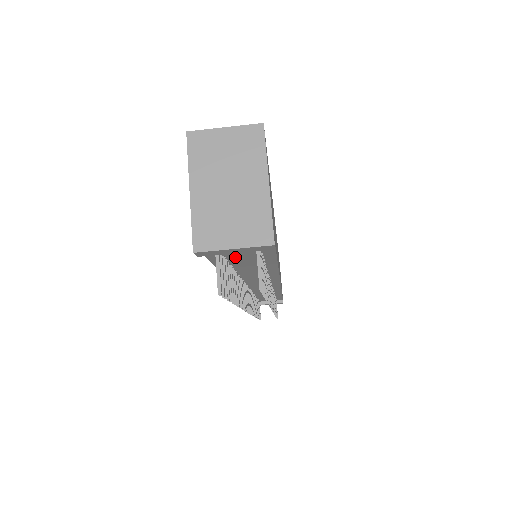
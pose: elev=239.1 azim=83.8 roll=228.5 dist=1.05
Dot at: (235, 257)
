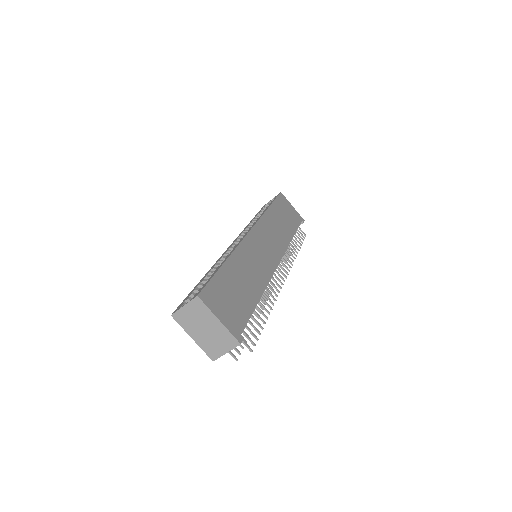
Dot at: occluded
